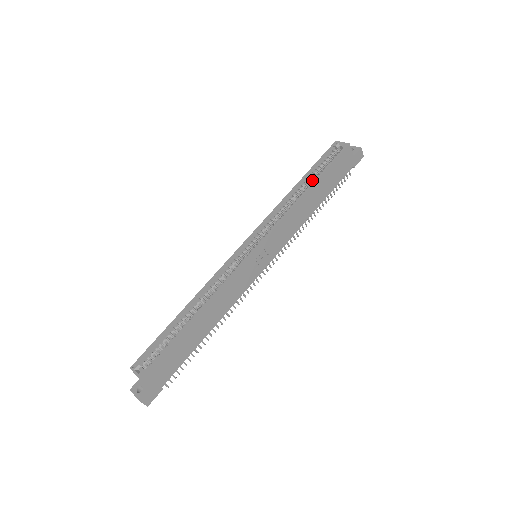
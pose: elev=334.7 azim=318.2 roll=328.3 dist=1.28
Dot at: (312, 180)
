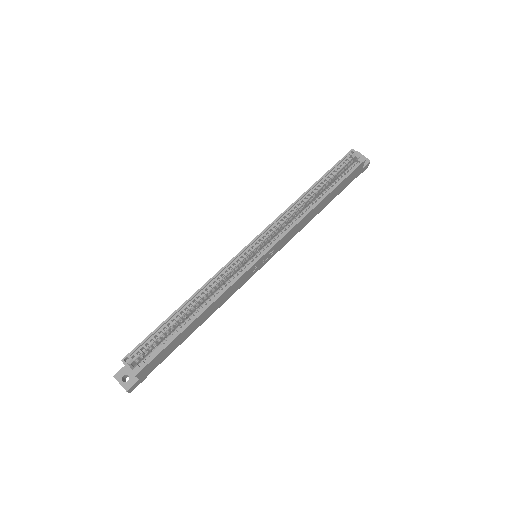
Dot at: (323, 187)
